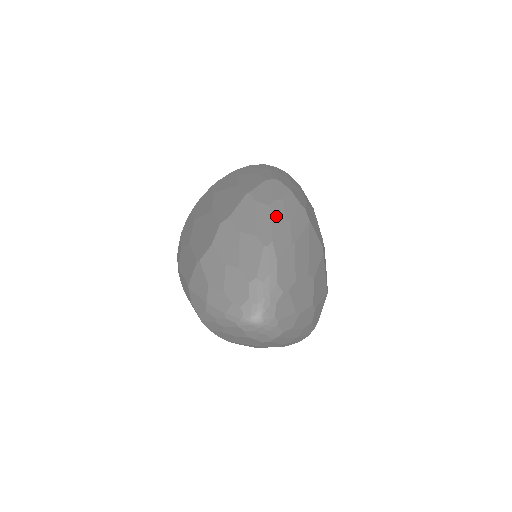
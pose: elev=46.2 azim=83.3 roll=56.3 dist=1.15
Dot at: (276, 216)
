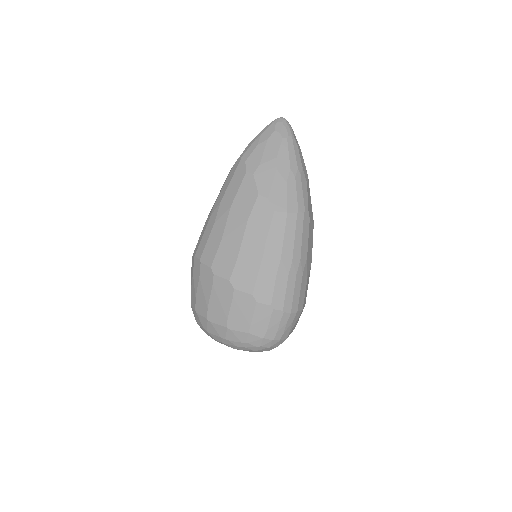
Dot at: occluded
